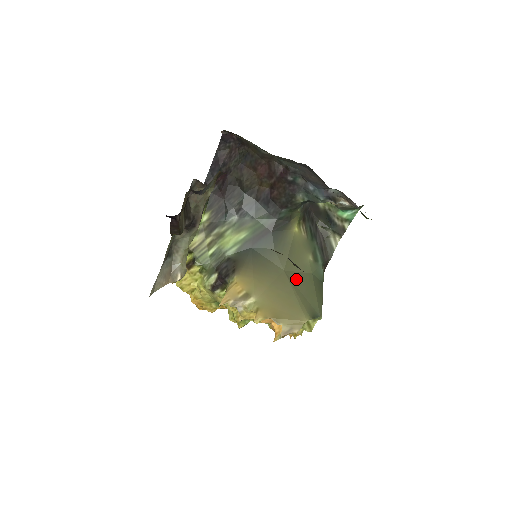
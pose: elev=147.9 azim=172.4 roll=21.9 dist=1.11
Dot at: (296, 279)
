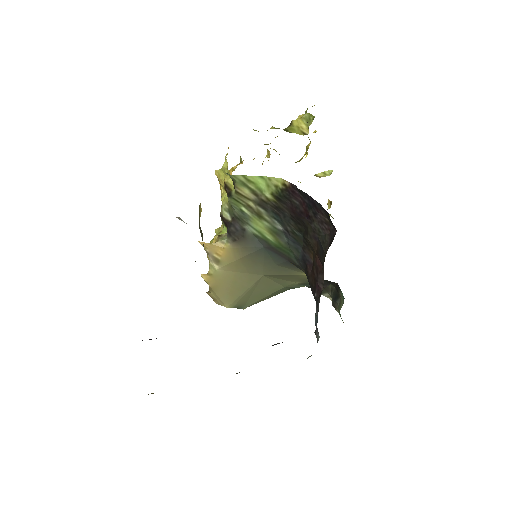
Dot at: (264, 284)
